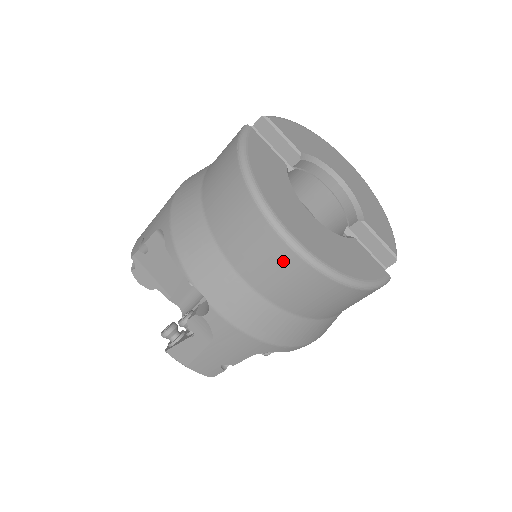
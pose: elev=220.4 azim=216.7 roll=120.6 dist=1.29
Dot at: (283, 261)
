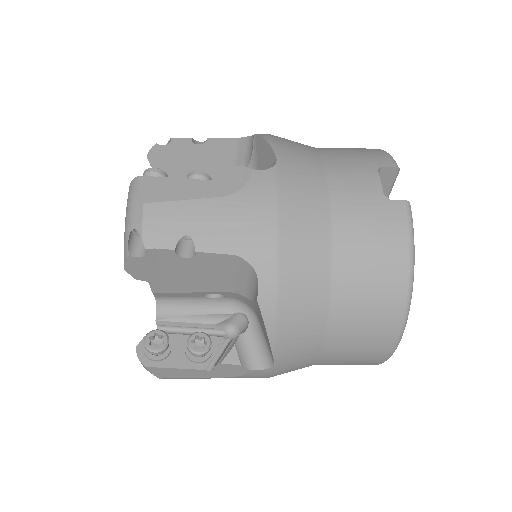
Dot at: (369, 360)
